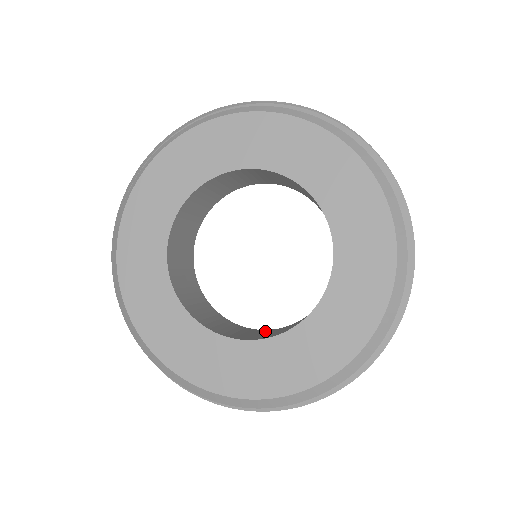
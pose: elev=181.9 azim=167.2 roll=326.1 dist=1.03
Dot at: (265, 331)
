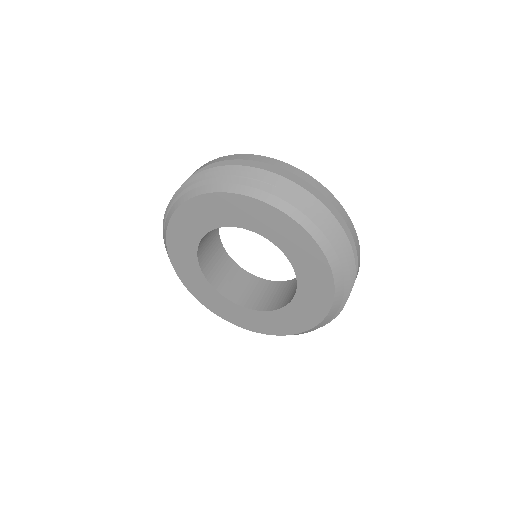
Dot at: occluded
